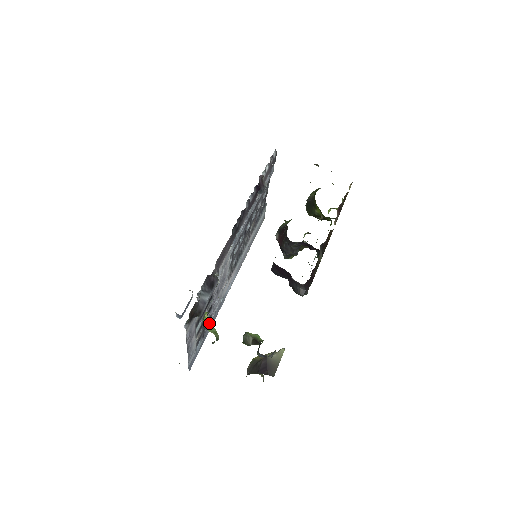
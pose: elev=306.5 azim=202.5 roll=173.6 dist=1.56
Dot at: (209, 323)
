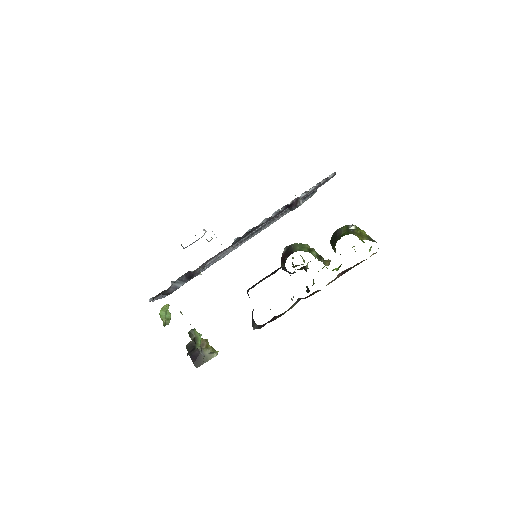
Dot at: occluded
